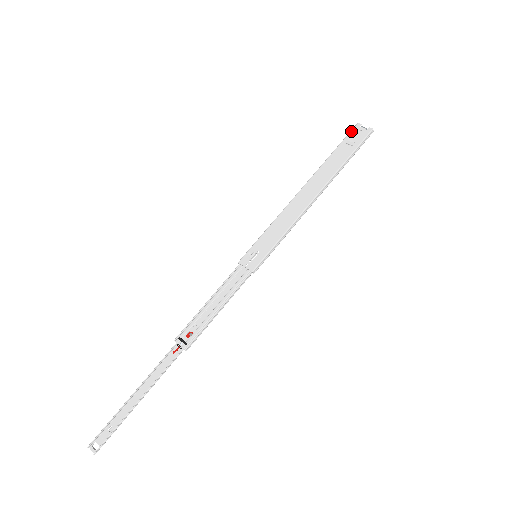
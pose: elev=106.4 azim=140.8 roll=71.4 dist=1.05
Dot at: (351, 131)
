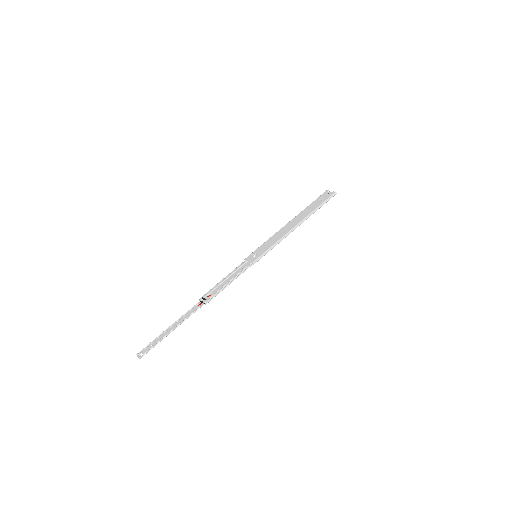
Dot at: (322, 194)
